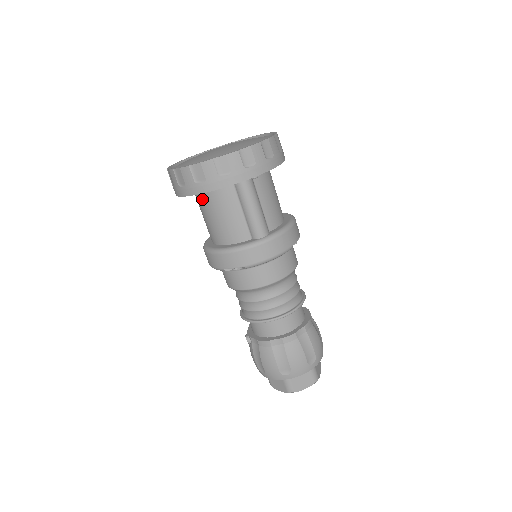
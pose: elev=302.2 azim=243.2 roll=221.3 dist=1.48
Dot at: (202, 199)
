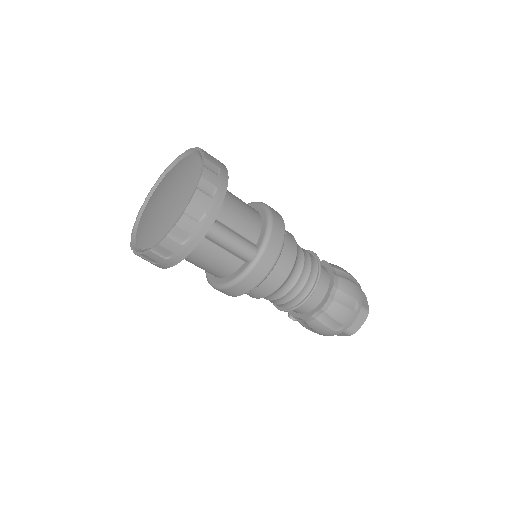
Dot at: occluded
